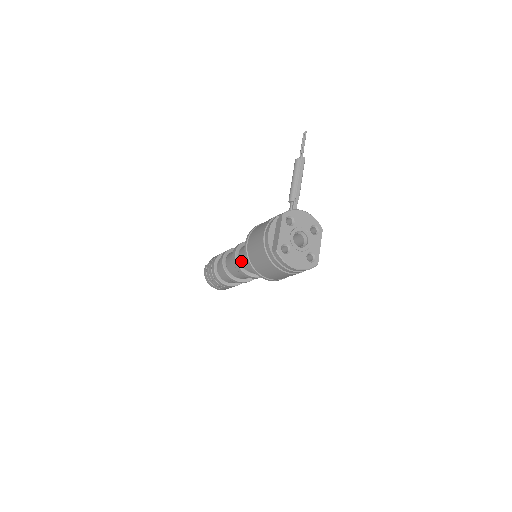
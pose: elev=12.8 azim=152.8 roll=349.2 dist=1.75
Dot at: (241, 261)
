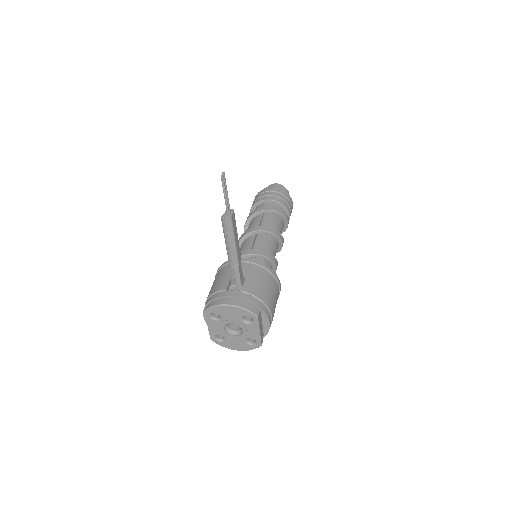
Dot at: occluded
